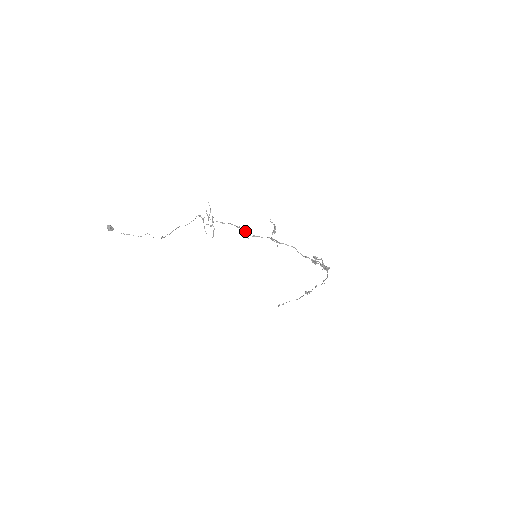
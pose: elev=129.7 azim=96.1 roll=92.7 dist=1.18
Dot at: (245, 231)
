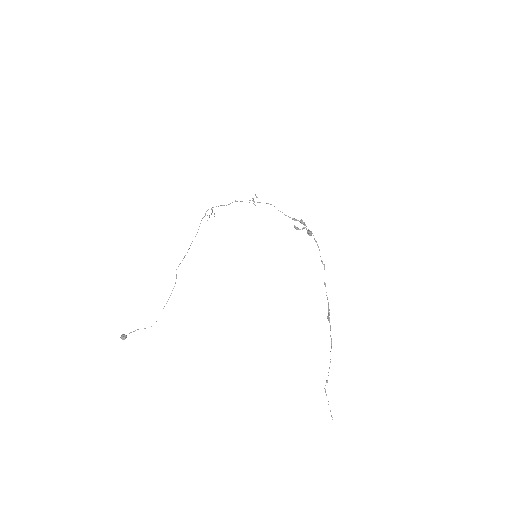
Dot at: occluded
